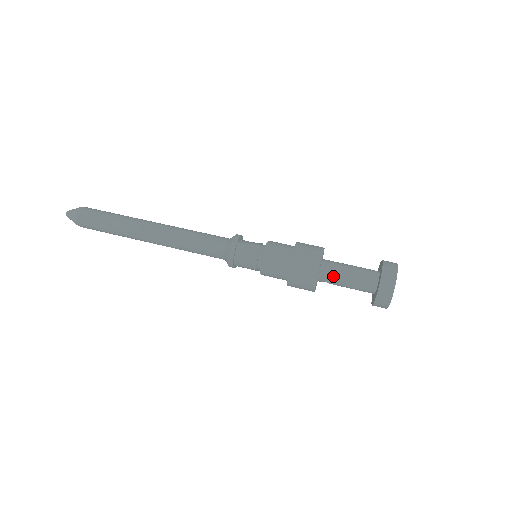
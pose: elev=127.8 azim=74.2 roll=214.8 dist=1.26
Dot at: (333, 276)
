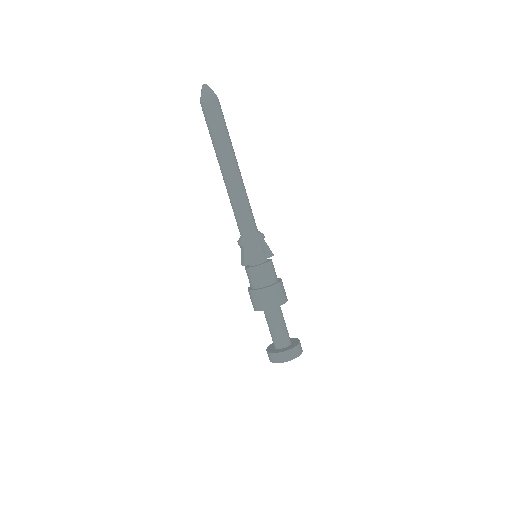
Dot at: (265, 317)
